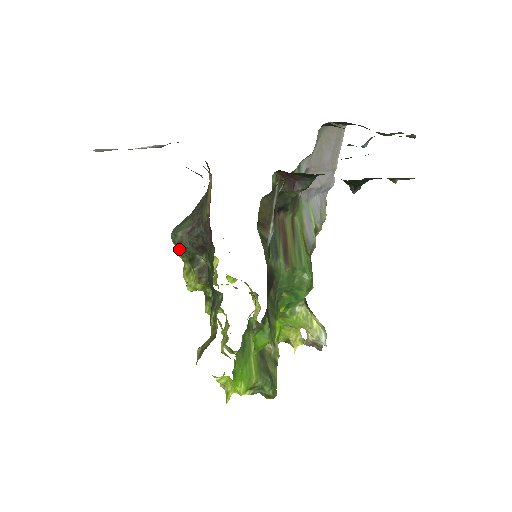
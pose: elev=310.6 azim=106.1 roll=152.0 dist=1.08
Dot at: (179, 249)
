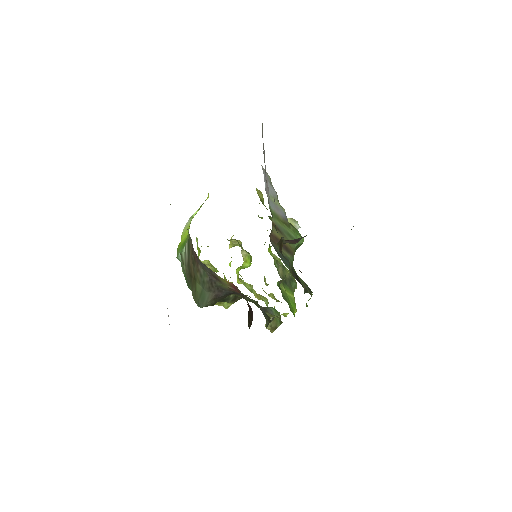
Dot at: occluded
